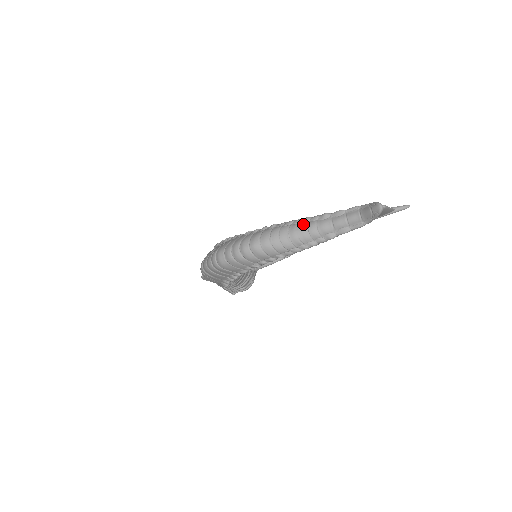
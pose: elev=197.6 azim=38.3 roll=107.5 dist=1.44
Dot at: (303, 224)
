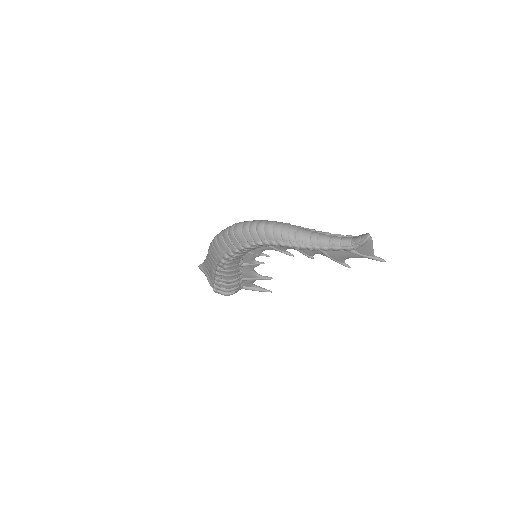
Dot at: (309, 230)
